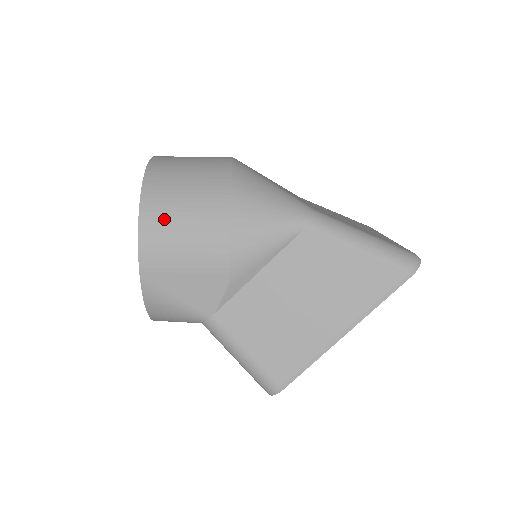
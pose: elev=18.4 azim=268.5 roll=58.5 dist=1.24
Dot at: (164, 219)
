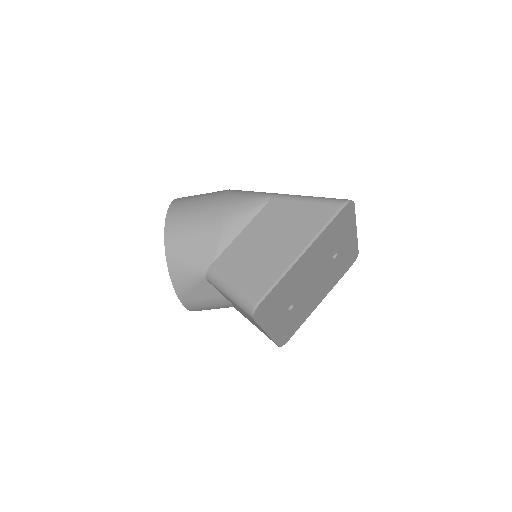
Dot at: (182, 208)
